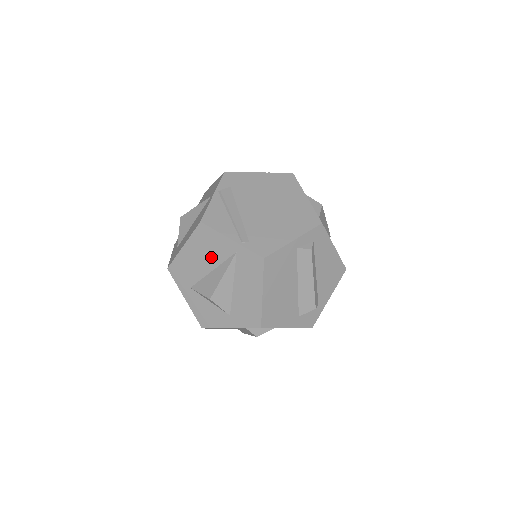
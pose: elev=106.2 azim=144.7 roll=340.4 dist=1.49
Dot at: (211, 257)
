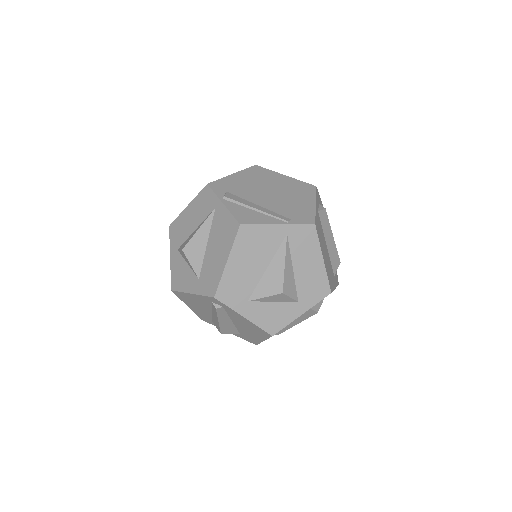
Dot at: (262, 254)
